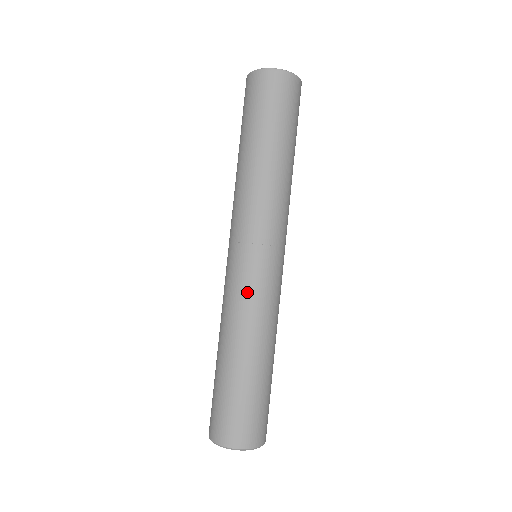
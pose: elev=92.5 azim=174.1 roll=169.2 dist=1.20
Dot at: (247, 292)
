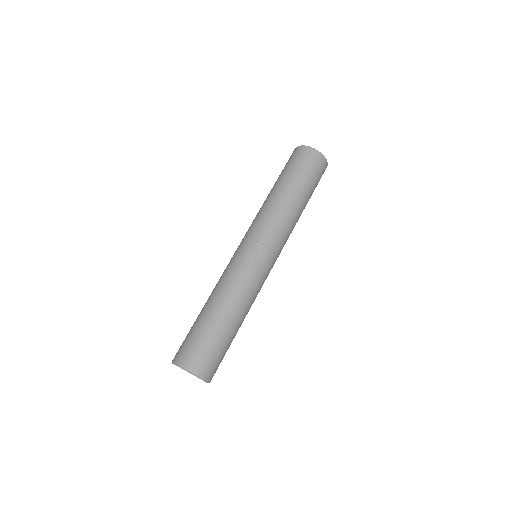
Dot at: (241, 270)
